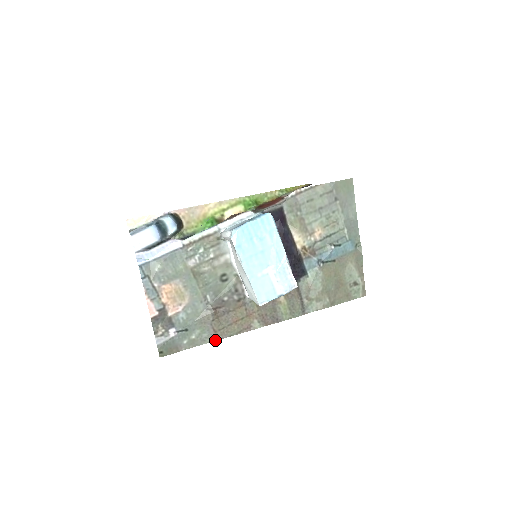
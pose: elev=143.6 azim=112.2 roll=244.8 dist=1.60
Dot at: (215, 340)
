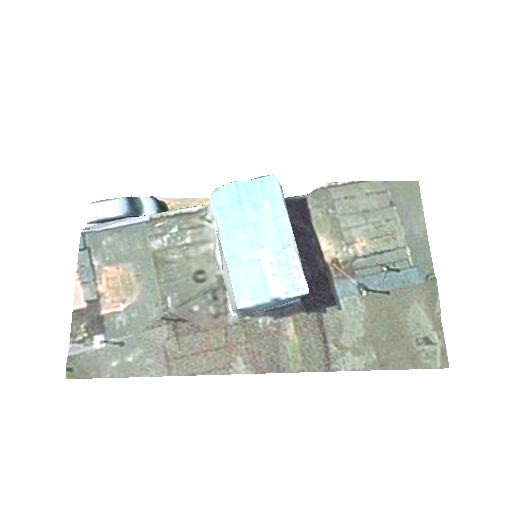
Dot at: (164, 375)
